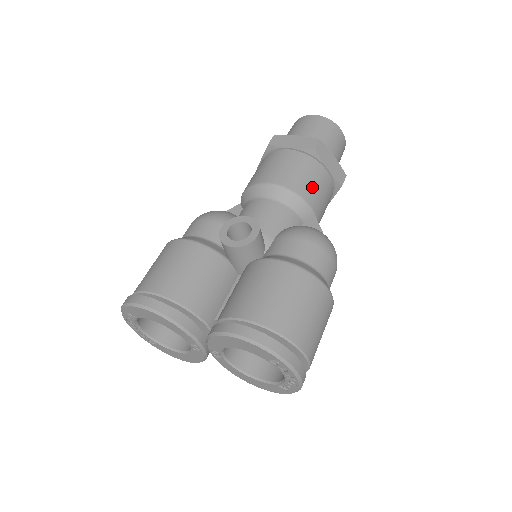
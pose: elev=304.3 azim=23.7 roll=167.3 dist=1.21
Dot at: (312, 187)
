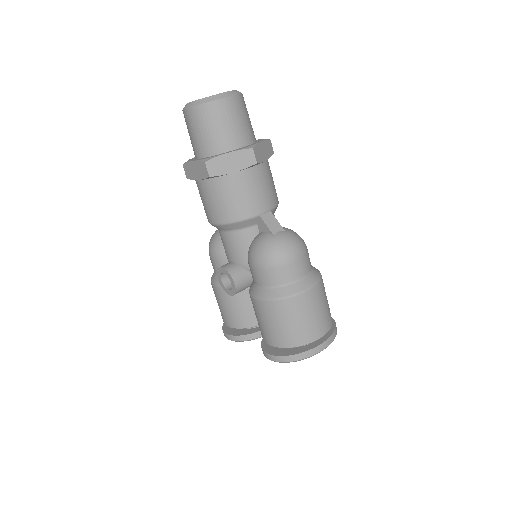
Dot at: (236, 203)
